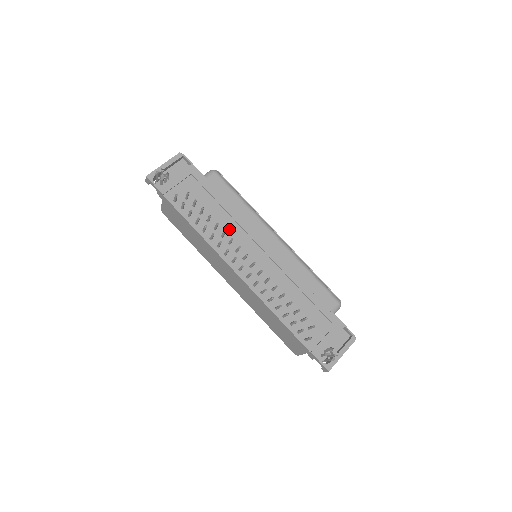
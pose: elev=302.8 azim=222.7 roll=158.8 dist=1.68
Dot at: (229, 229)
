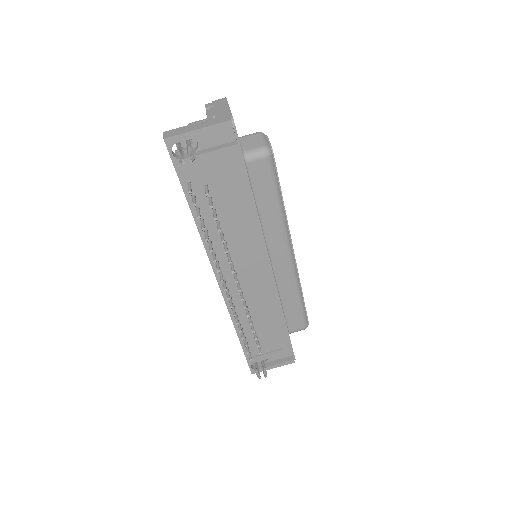
Dot at: (238, 239)
